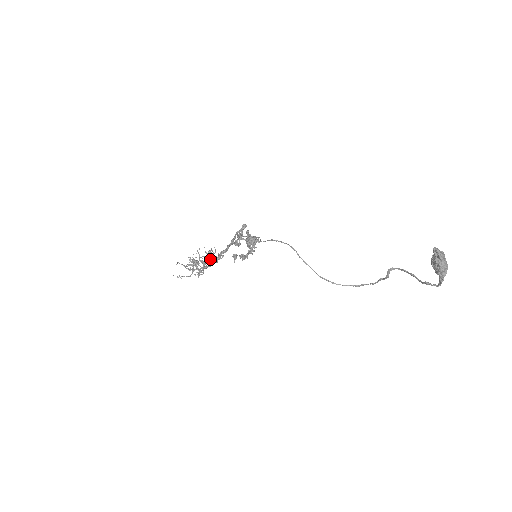
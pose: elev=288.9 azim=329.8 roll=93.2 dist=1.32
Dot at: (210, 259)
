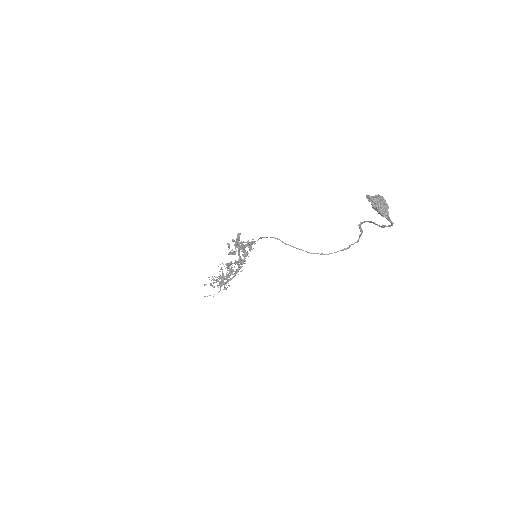
Dot at: (230, 271)
